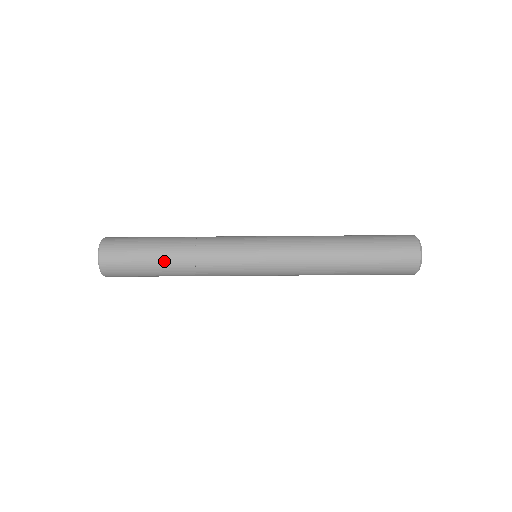
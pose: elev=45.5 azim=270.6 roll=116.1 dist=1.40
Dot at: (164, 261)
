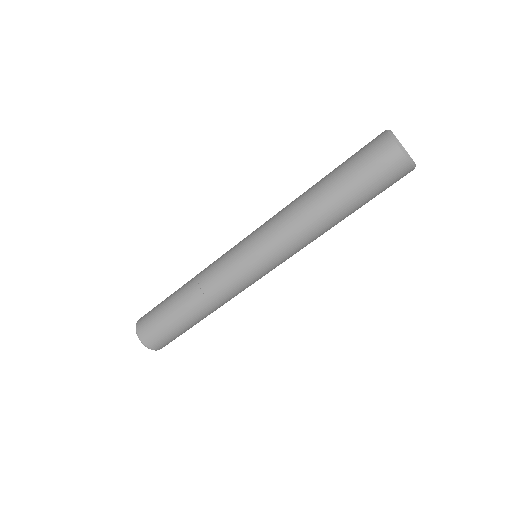
Dot at: (181, 309)
